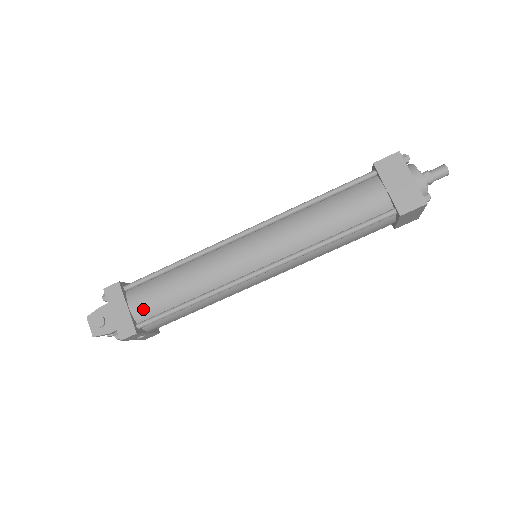
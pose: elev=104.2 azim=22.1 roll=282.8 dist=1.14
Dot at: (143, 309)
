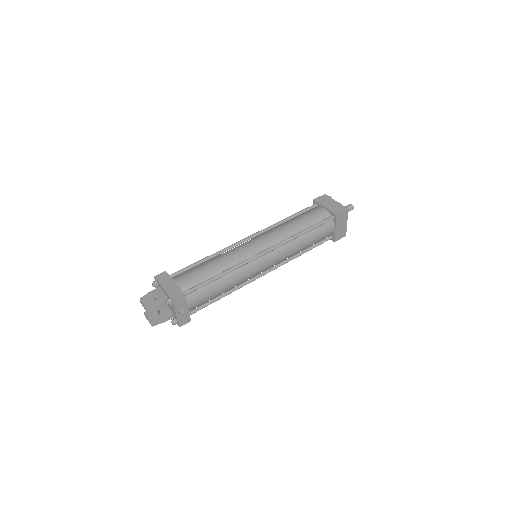
Dot at: (187, 282)
